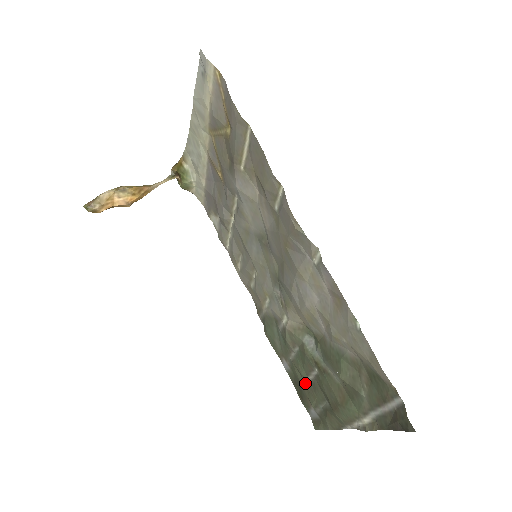
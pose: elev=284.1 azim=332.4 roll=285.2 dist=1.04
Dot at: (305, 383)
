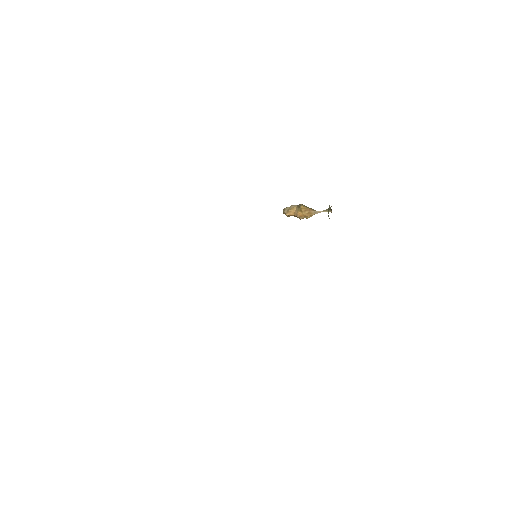
Dot at: occluded
